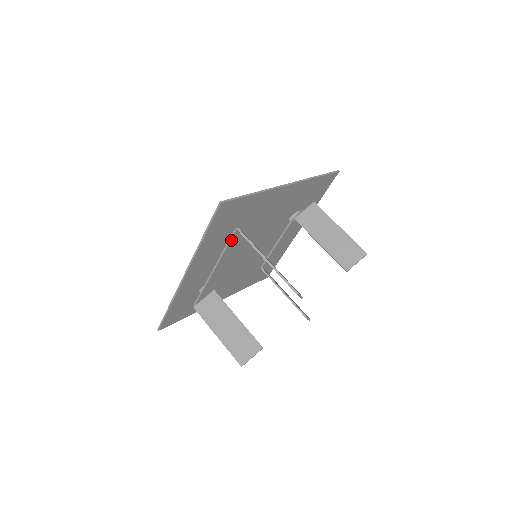
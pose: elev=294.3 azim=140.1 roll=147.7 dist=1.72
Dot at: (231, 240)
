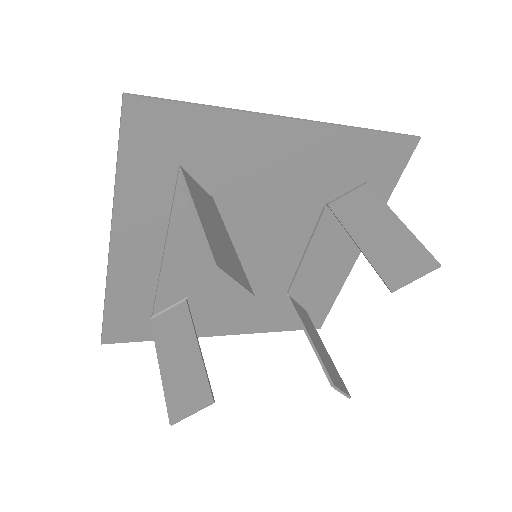
Dot at: (177, 193)
